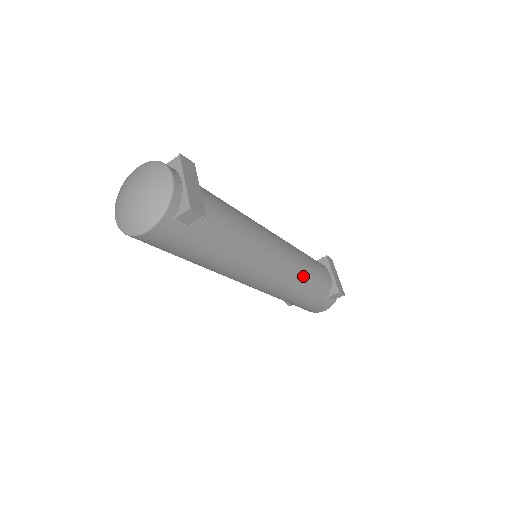
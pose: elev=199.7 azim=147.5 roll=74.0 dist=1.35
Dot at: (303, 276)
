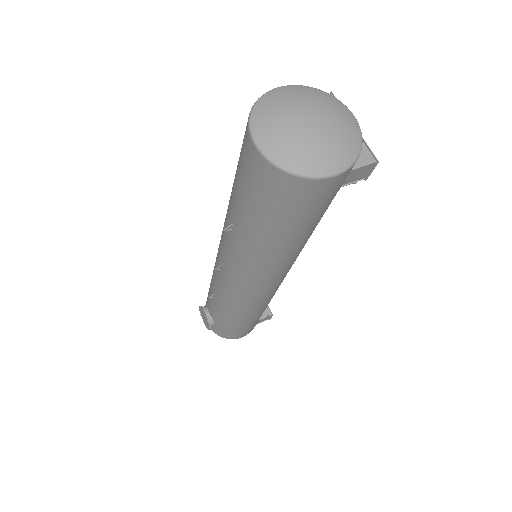
Dot at: occluded
